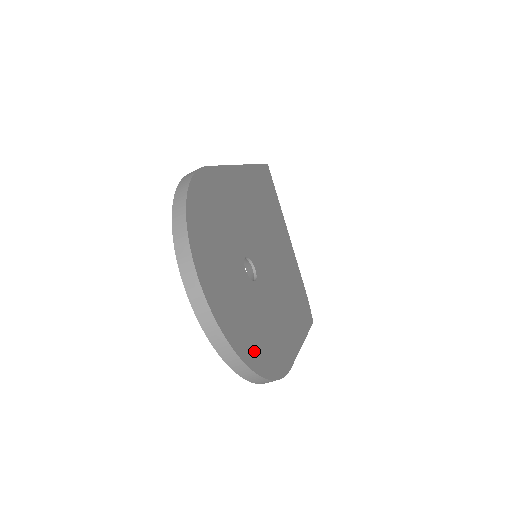
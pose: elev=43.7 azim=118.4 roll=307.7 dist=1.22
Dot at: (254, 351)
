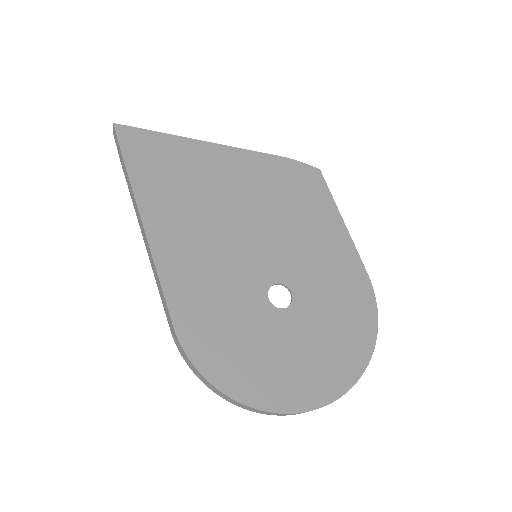
Dot at: (356, 343)
